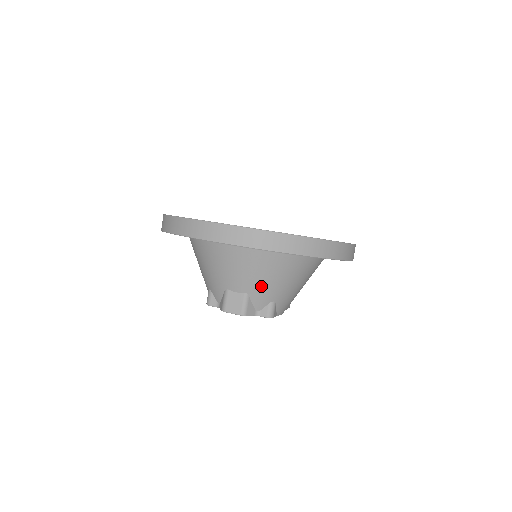
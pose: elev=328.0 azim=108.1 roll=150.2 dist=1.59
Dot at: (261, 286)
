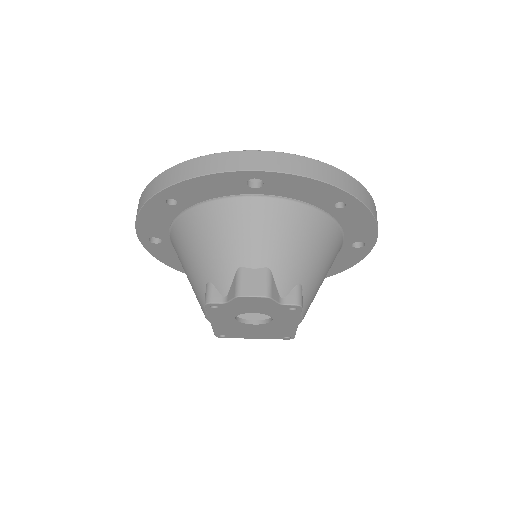
Dot at: (287, 256)
